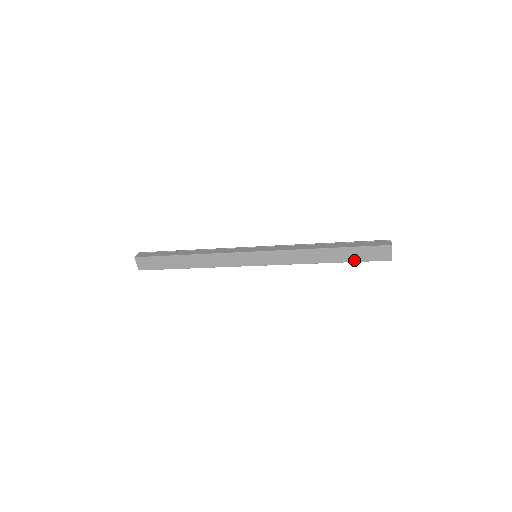
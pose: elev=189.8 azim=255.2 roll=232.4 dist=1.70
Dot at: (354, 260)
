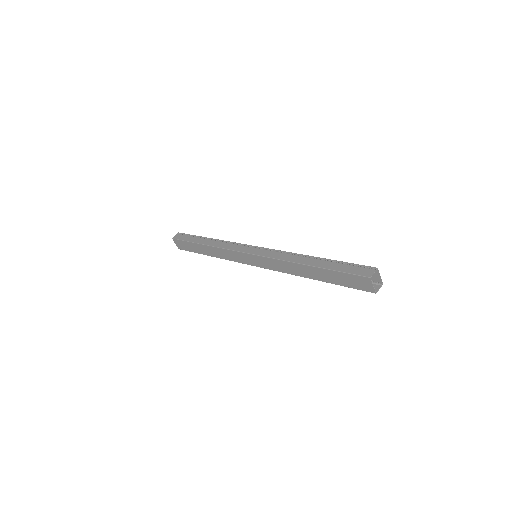
Dot at: (337, 283)
